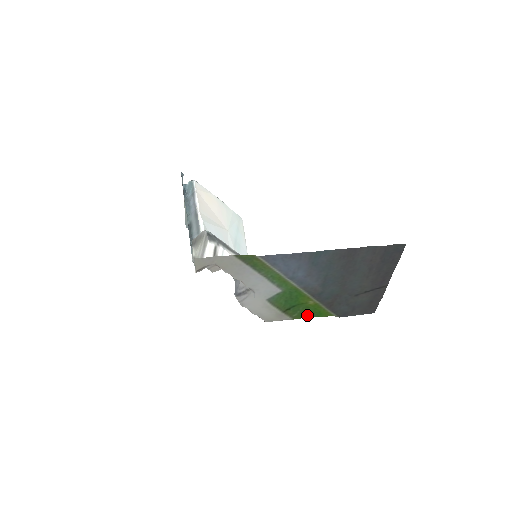
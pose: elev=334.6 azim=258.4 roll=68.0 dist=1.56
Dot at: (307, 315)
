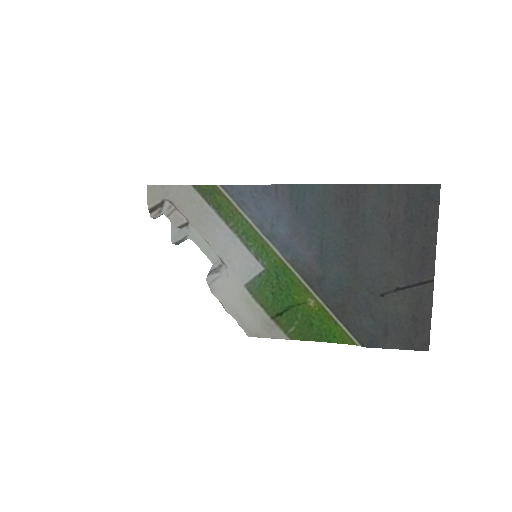
Dot at: (311, 335)
